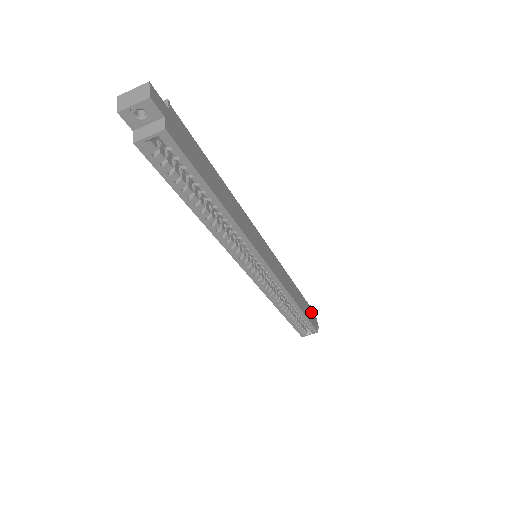
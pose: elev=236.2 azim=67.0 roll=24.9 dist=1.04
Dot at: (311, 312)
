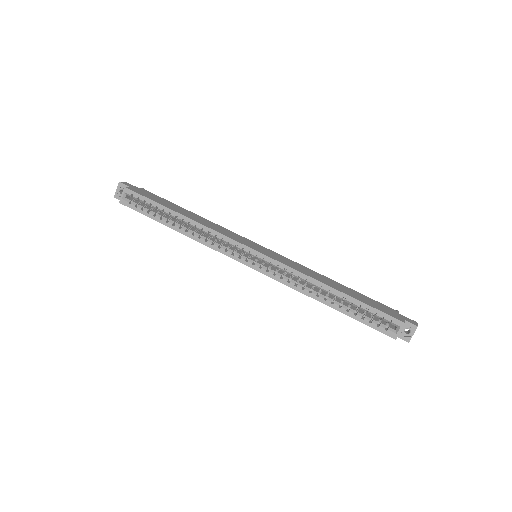
Dot at: (393, 311)
